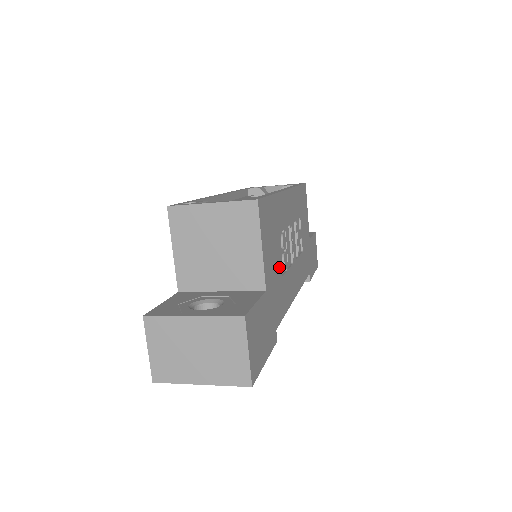
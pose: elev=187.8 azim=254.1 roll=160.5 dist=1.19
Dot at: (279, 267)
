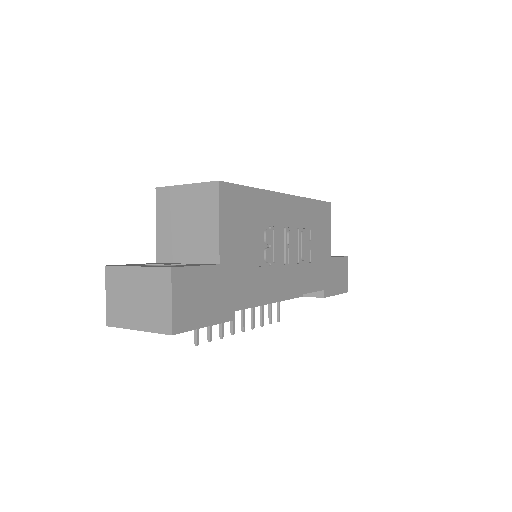
Dot at: (253, 255)
